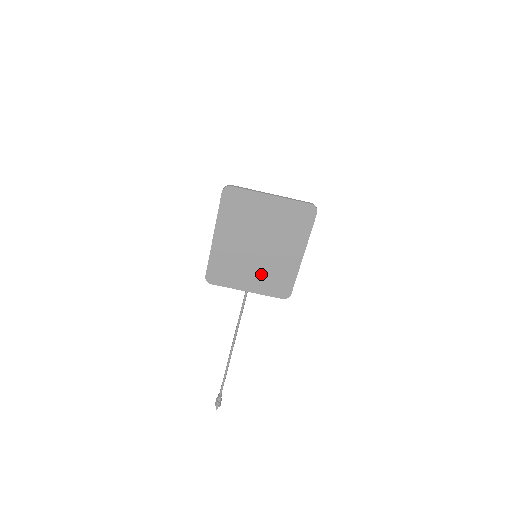
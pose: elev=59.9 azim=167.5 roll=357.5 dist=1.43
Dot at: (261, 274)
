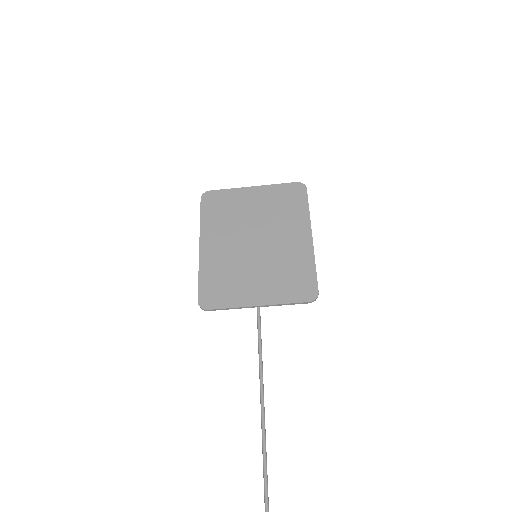
Dot at: (269, 275)
